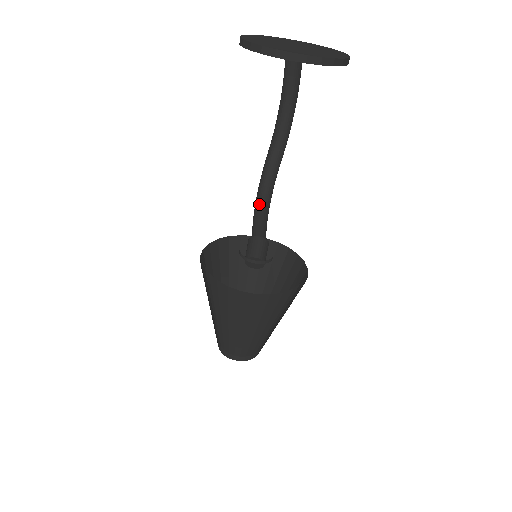
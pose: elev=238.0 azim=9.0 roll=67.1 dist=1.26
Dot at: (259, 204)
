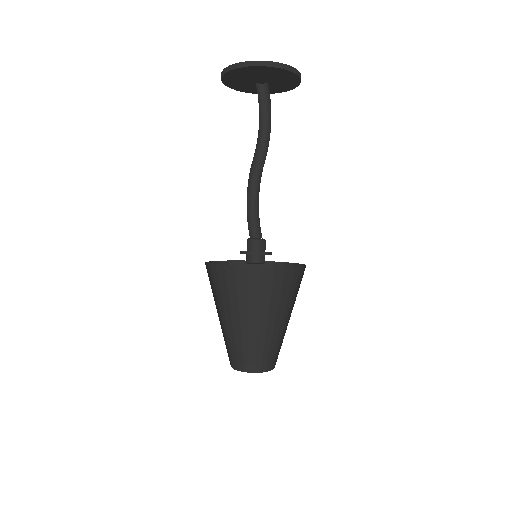
Dot at: (253, 205)
